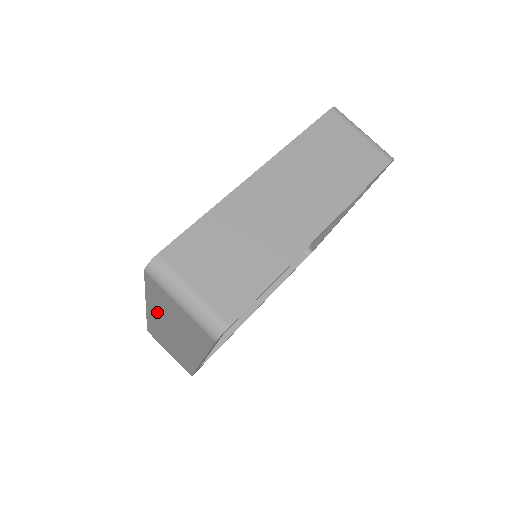
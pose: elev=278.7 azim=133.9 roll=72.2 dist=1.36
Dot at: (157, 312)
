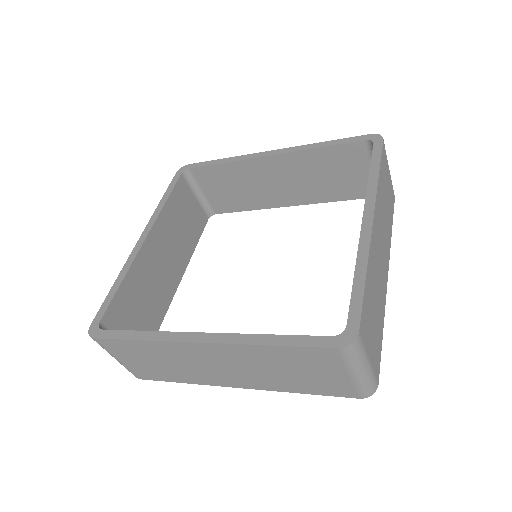
Dot at: (237, 354)
